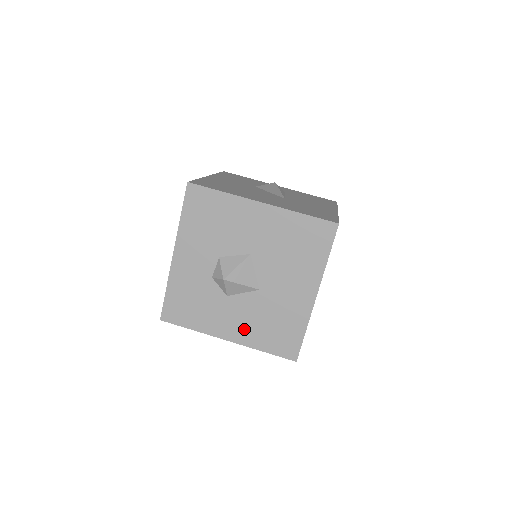
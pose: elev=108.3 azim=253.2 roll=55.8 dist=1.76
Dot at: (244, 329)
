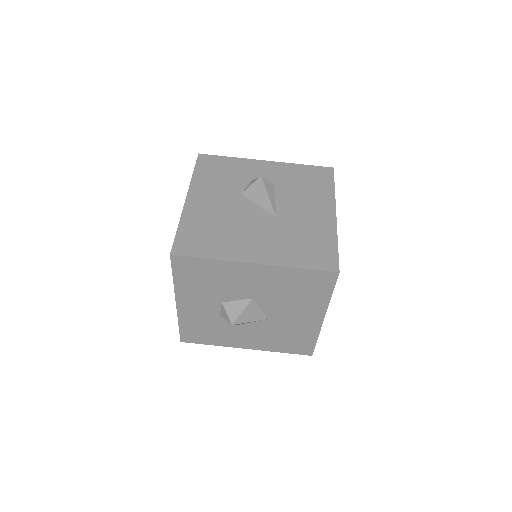
Dot at: (260, 342)
